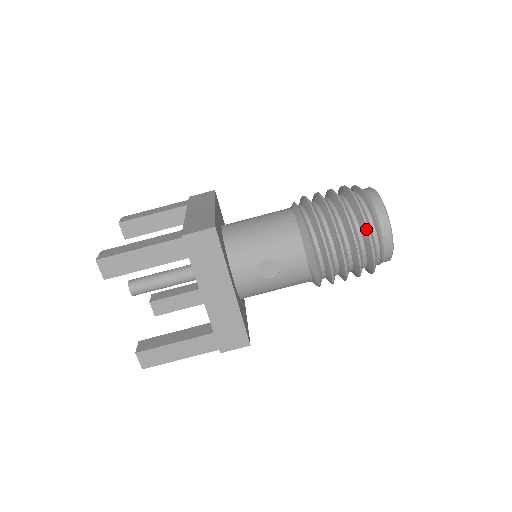
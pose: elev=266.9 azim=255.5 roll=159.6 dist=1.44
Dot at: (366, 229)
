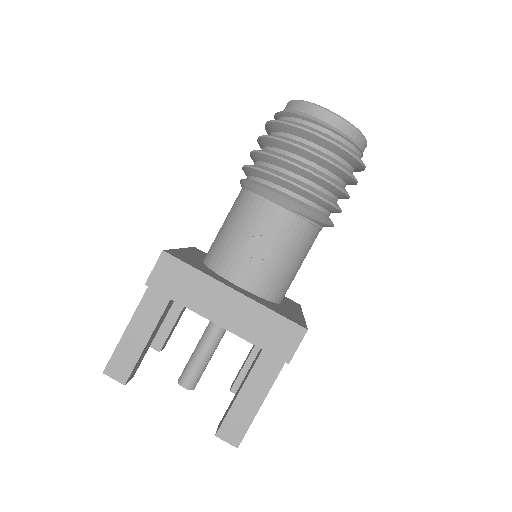
Dot at: (298, 129)
